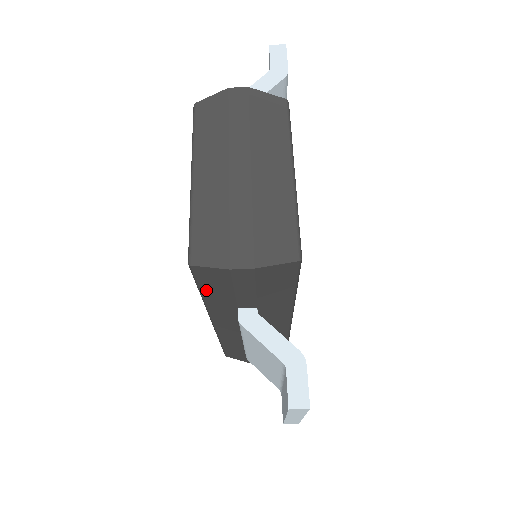
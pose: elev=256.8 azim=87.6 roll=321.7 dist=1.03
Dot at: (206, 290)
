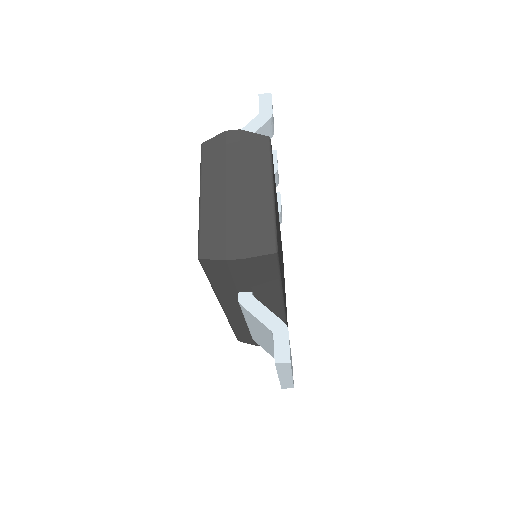
Dot at: (213, 278)
